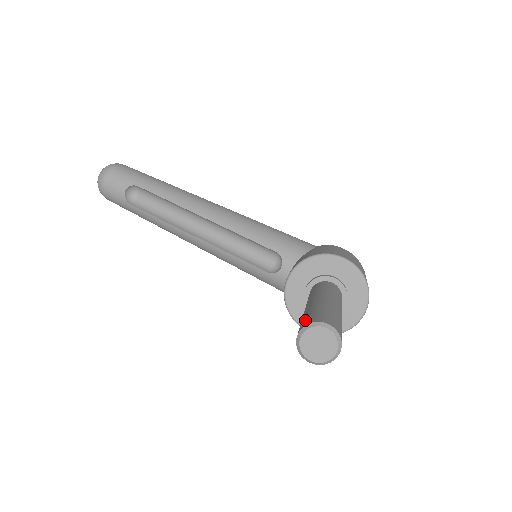
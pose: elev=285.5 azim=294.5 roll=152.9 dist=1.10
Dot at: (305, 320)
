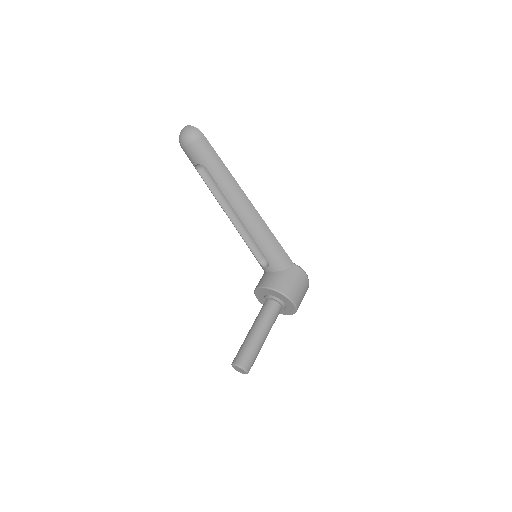
Dot at: (241, 357)
